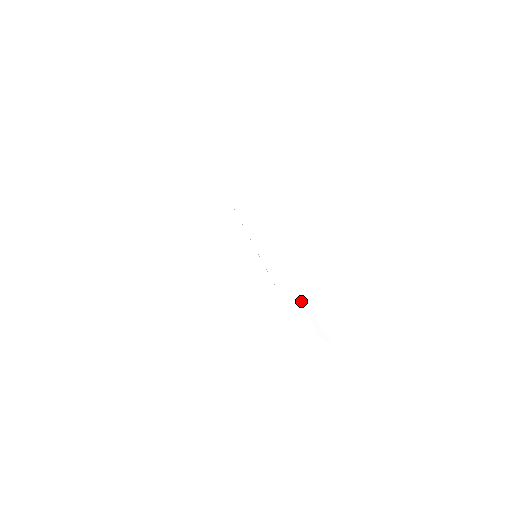
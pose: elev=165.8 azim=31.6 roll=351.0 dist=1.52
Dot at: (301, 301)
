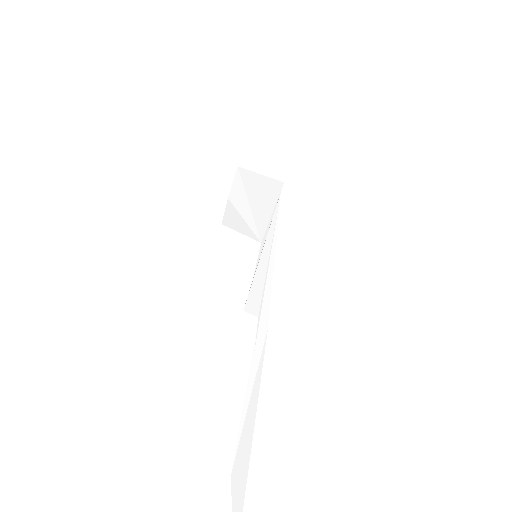
Dot at: (258, 372)
